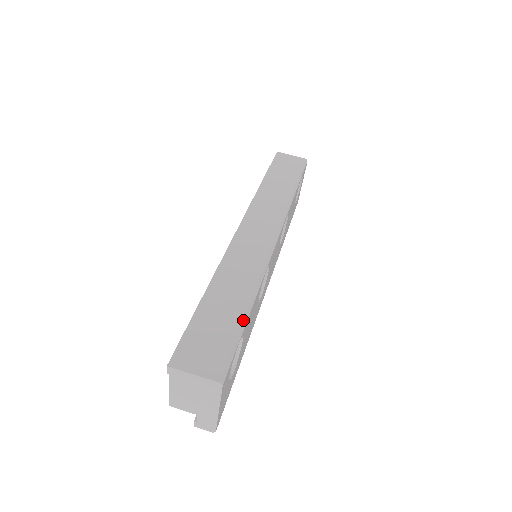
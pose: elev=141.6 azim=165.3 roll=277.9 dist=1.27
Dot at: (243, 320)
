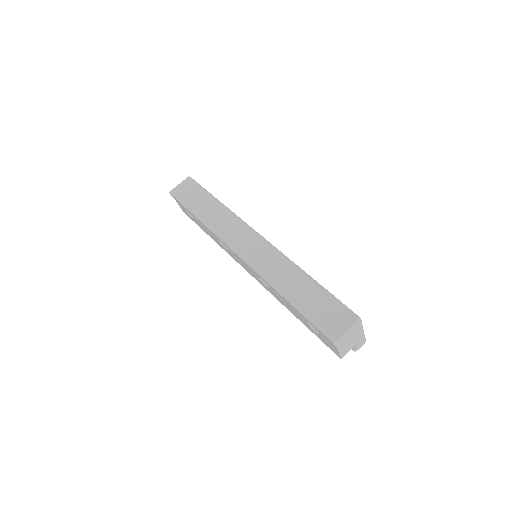
Dot at: (320, 287)
